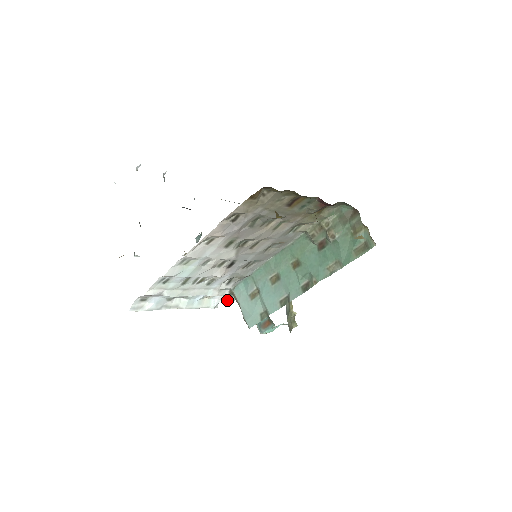
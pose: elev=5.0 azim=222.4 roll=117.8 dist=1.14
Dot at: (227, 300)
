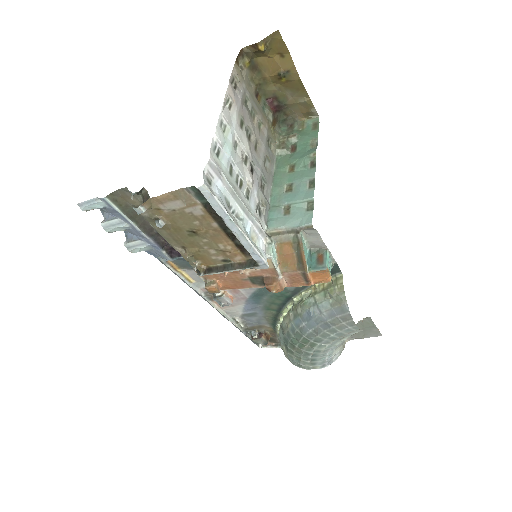
Dot at: (271, 251)
